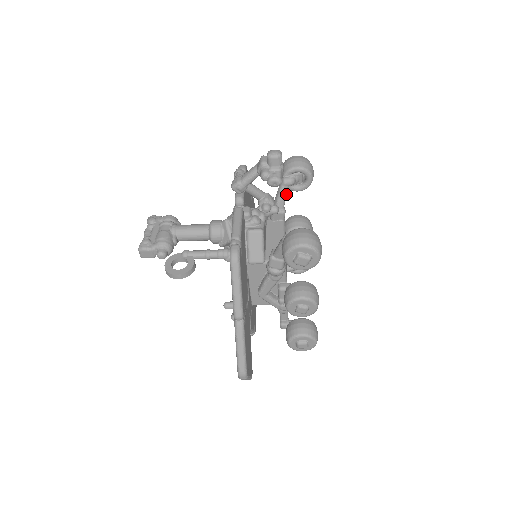
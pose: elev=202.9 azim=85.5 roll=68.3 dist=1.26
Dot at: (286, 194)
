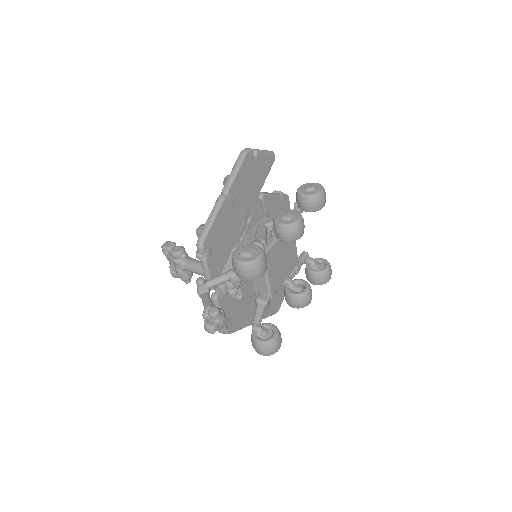
Dot at: occluded
